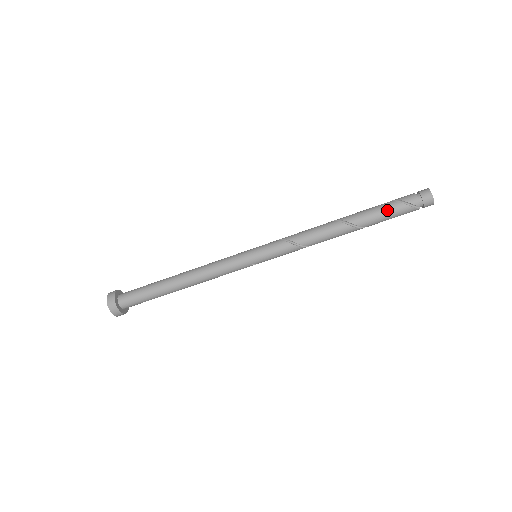
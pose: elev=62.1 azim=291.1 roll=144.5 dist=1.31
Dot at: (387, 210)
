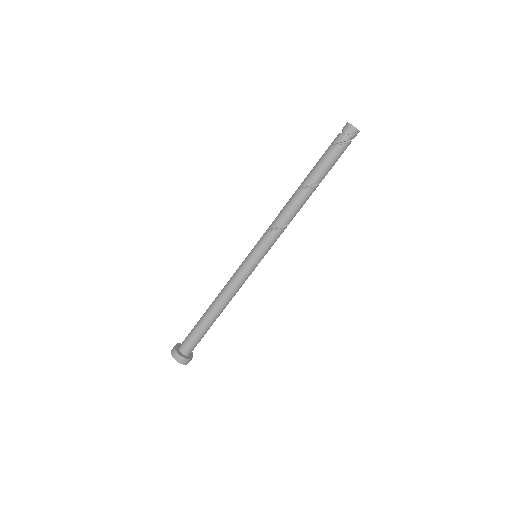
Dot at: (327, 159)
